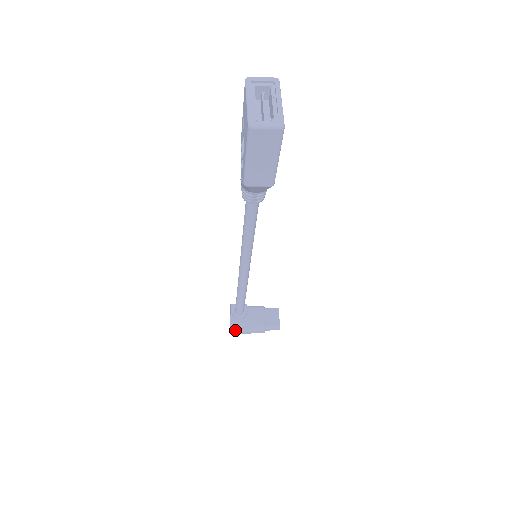
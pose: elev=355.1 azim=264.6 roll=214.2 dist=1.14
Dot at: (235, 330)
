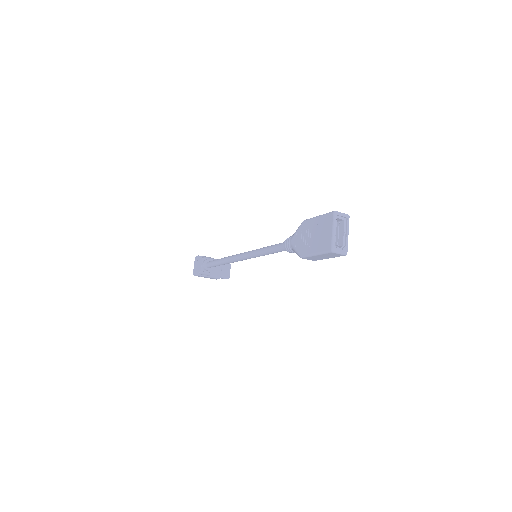
Dot at: (199, 275)
